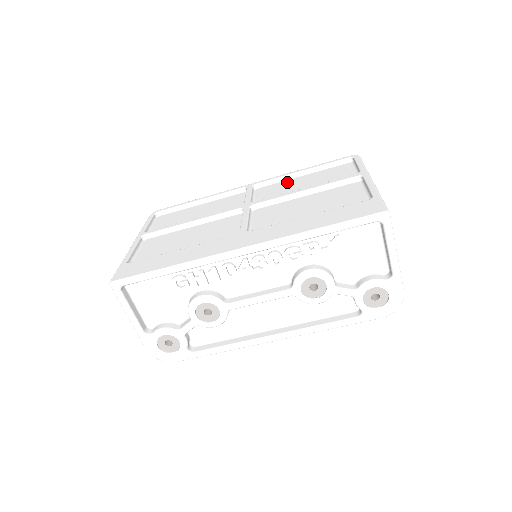
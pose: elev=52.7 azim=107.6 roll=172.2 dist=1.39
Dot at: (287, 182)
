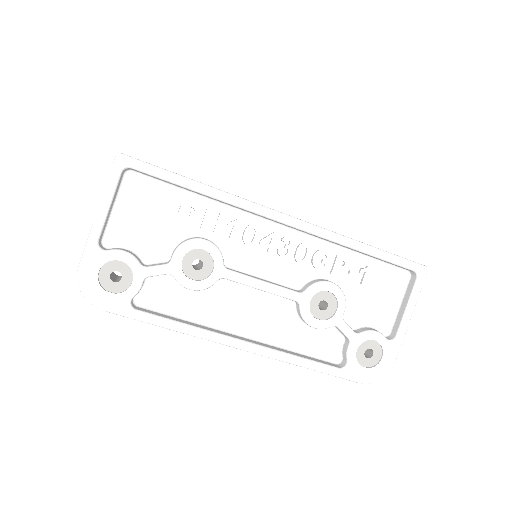
Dot at: occluded
